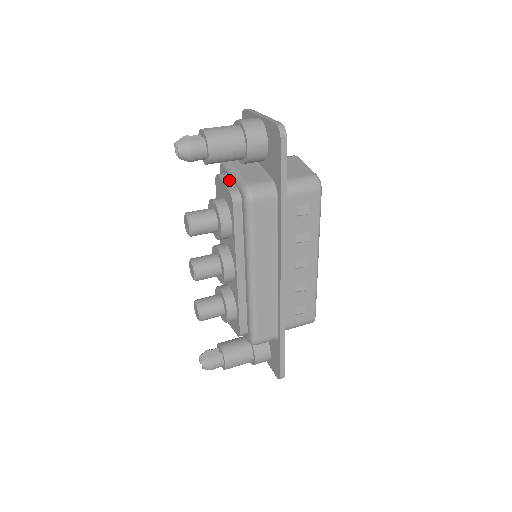
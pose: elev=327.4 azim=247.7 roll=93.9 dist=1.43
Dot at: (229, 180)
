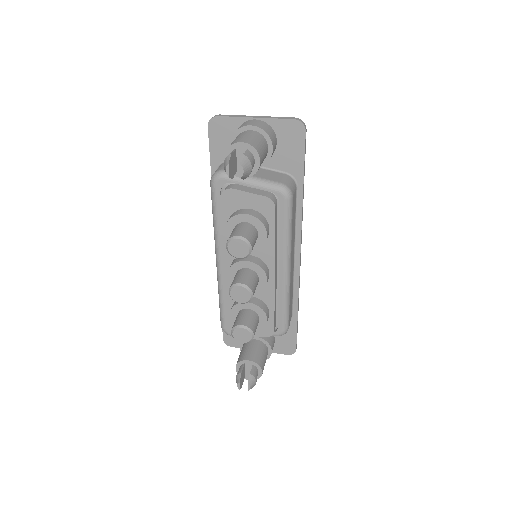
Dot at: (248, 189)
